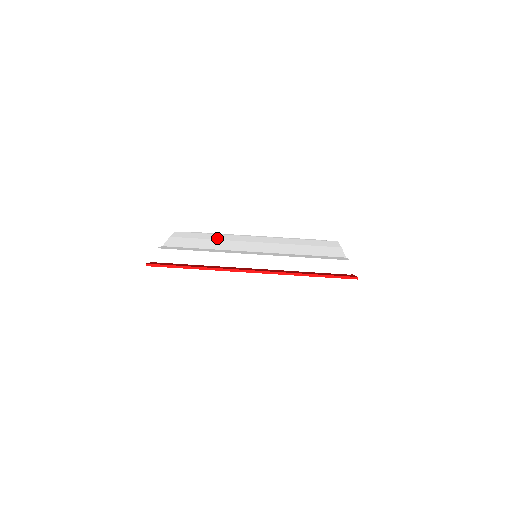
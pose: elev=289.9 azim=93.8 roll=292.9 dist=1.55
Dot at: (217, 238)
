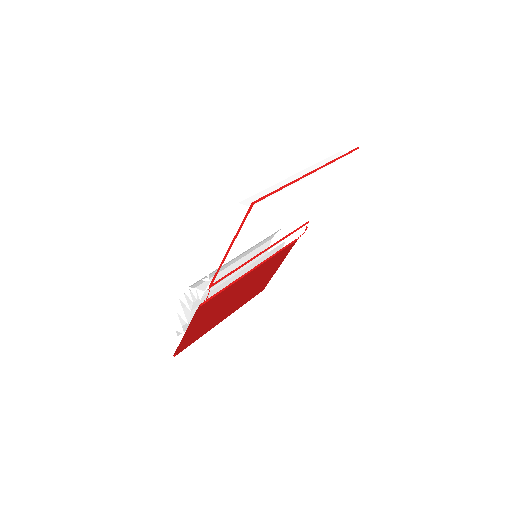
Dot at: occluded
